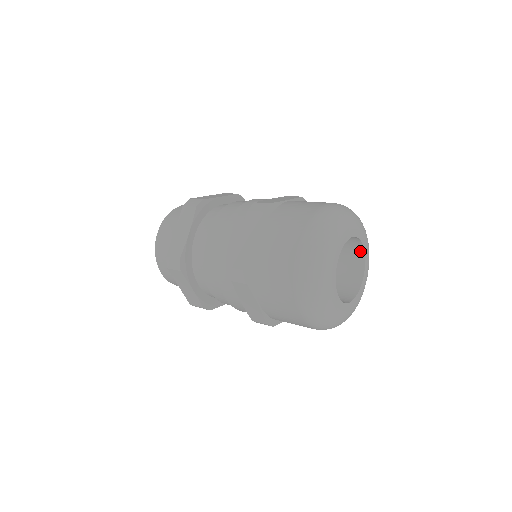
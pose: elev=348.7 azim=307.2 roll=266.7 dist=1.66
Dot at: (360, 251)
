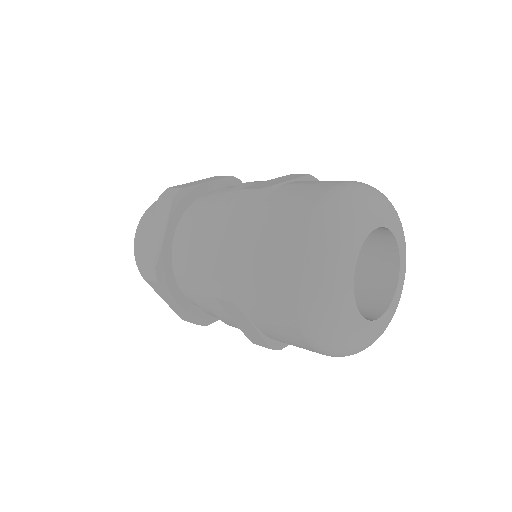
Dot at: (390, 287)
